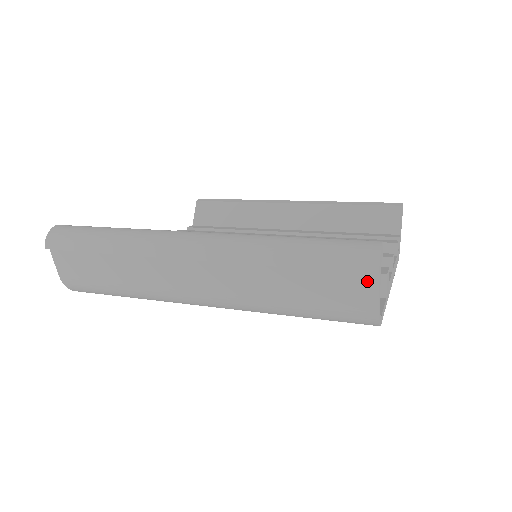
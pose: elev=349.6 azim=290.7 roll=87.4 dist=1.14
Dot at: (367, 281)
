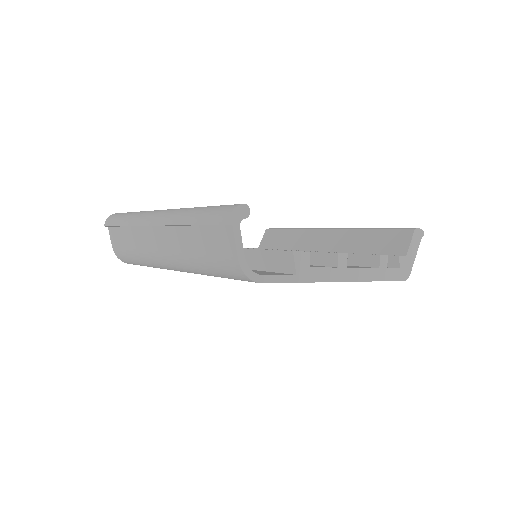
Dot at: (228, 233)
